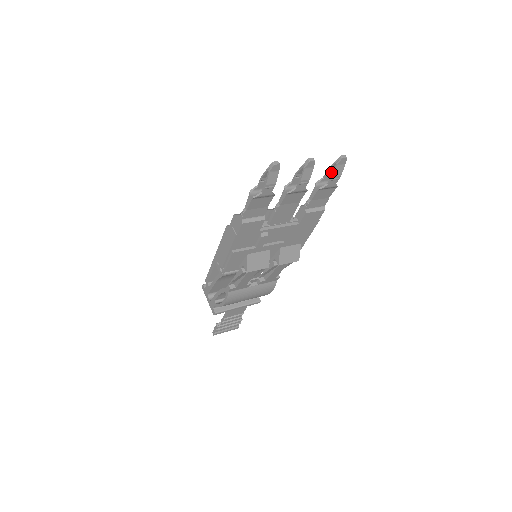
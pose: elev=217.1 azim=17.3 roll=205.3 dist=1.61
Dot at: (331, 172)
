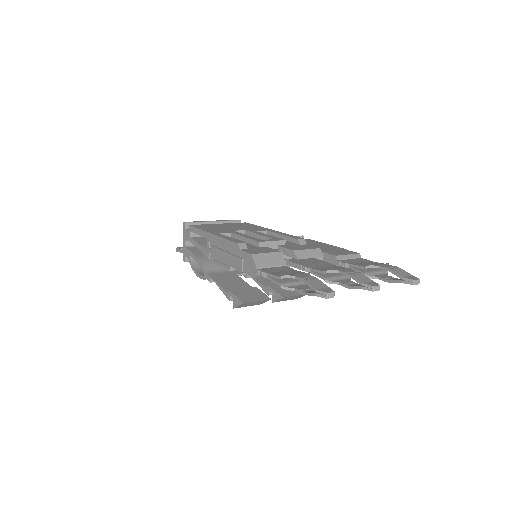
Dot at: (391, 269)
